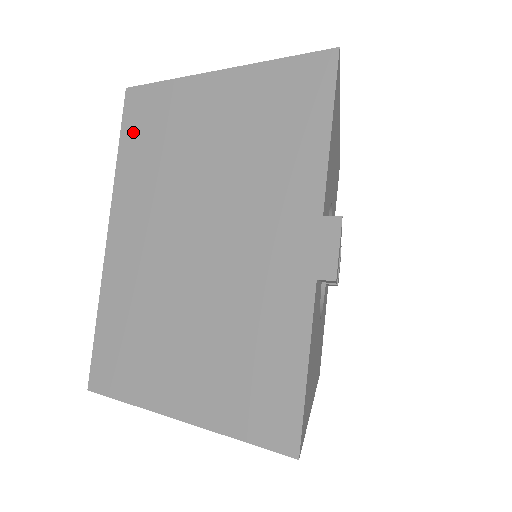
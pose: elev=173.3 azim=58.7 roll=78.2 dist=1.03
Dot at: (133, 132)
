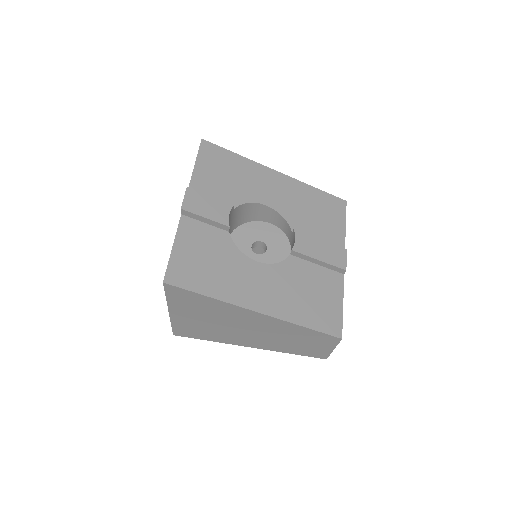
Dot at: occluded
